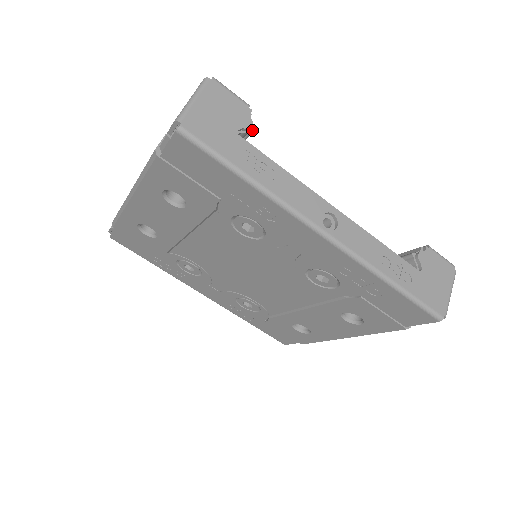
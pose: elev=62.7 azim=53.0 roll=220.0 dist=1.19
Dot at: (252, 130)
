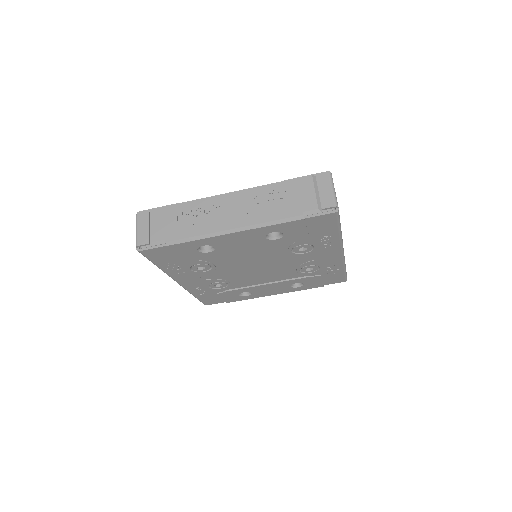
Dot at: occluded
